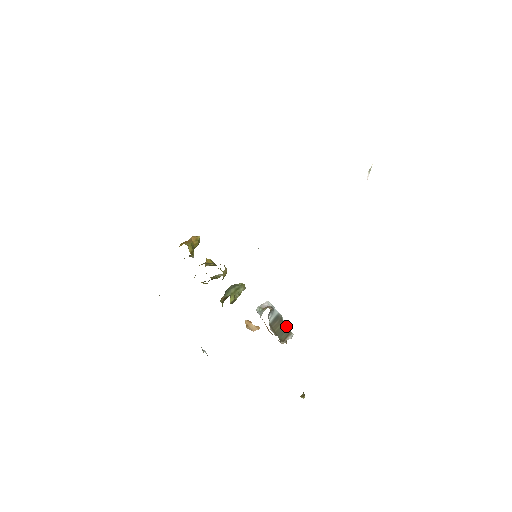
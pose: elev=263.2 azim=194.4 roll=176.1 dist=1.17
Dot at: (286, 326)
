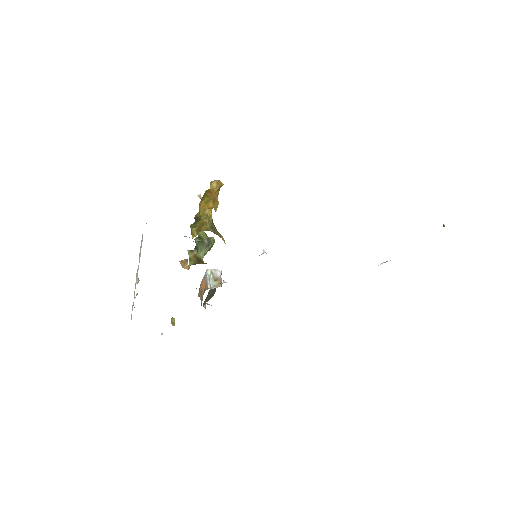
Dot at: (215, 291)
